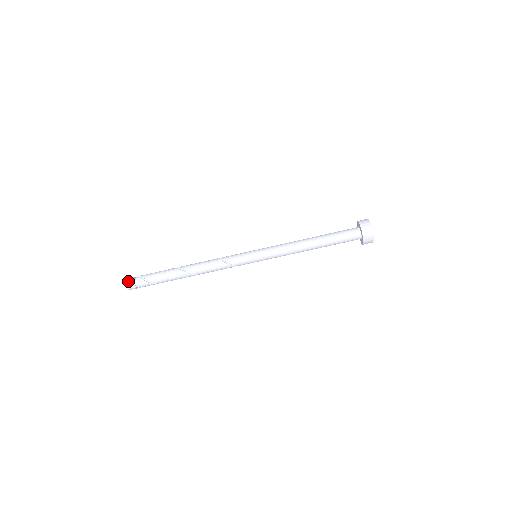
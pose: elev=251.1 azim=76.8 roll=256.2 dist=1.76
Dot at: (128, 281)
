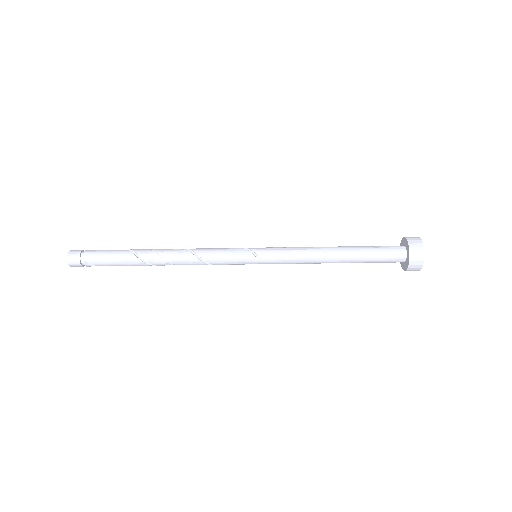
Dot at: (73, 266)
